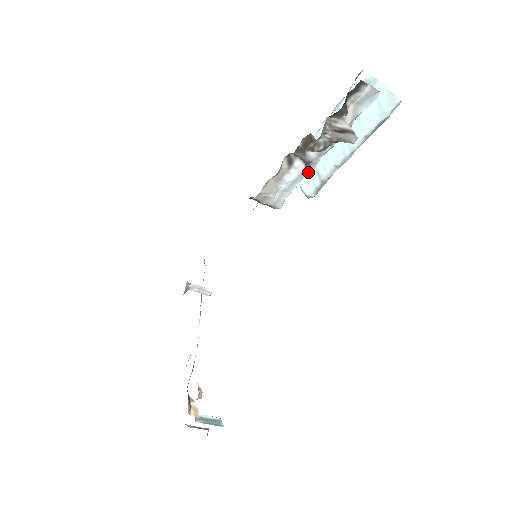
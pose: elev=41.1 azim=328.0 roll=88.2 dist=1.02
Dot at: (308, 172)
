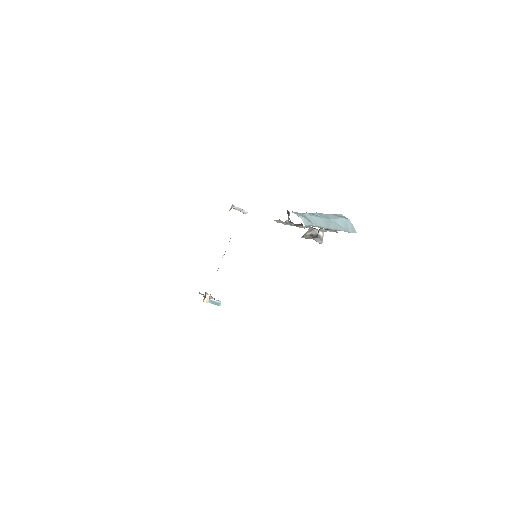
Dot at: occluded
